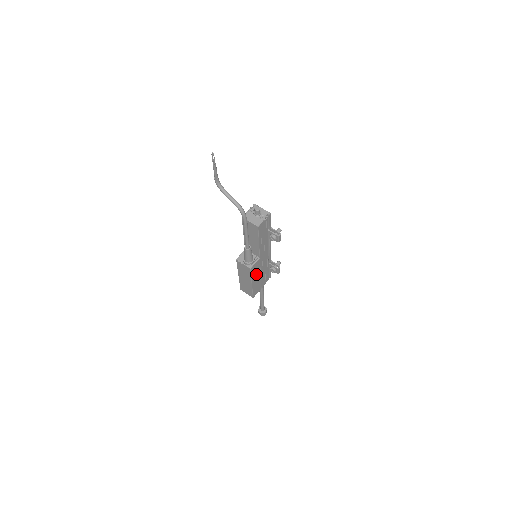
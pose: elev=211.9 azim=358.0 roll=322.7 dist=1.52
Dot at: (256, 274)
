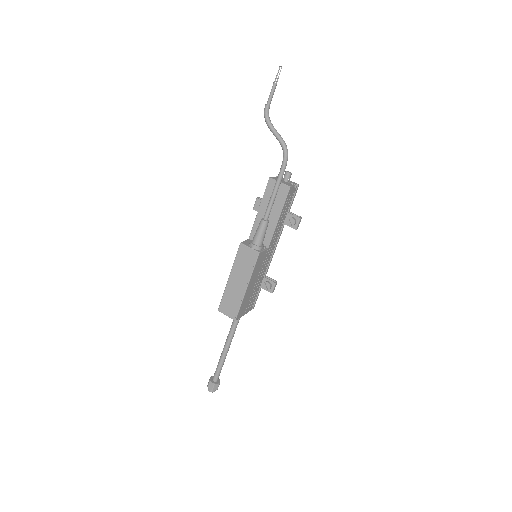
Dot at: (255, 275)
